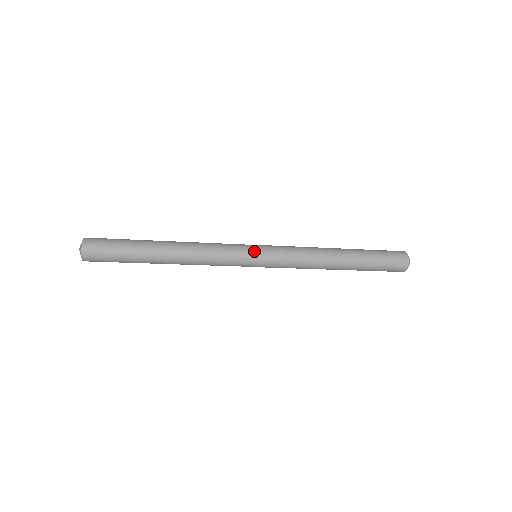
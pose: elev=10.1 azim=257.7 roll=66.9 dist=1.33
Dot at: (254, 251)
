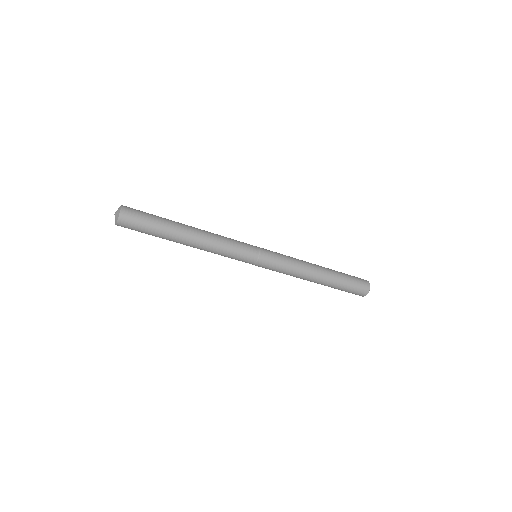
Dot at: (257, 254)
